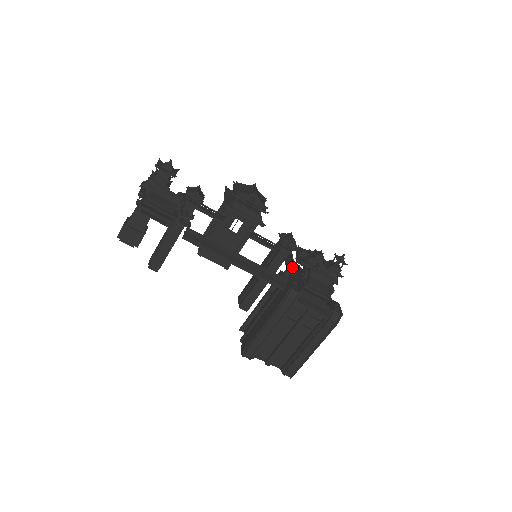
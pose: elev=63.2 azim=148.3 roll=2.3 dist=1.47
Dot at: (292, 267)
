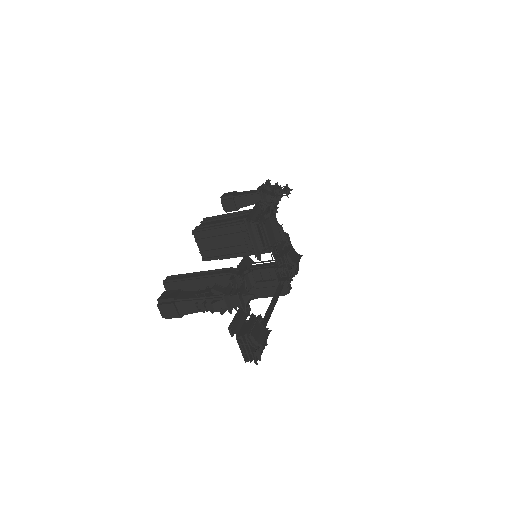
Dot at: (286, 269)
